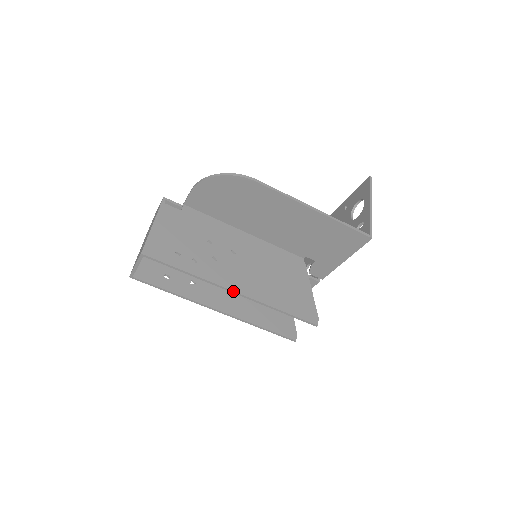
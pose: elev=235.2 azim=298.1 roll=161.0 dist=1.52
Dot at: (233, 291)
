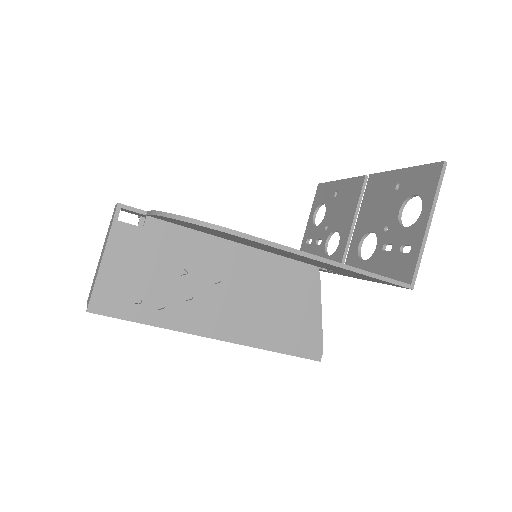
Dot at: (213, 338)
